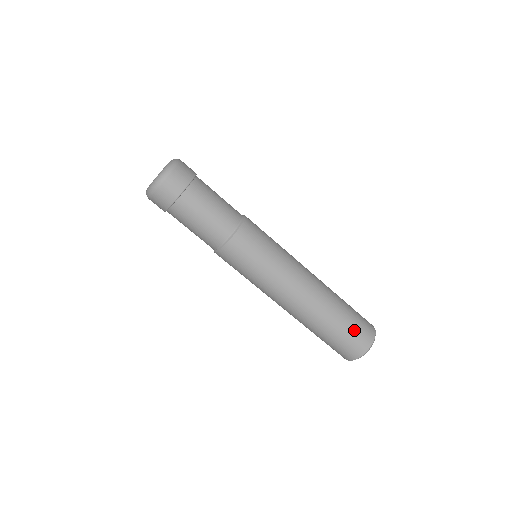
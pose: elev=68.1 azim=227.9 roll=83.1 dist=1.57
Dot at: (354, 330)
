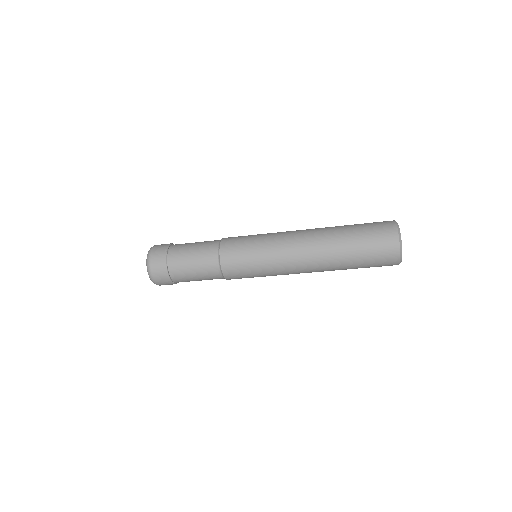
Dot at: (373, 266)
